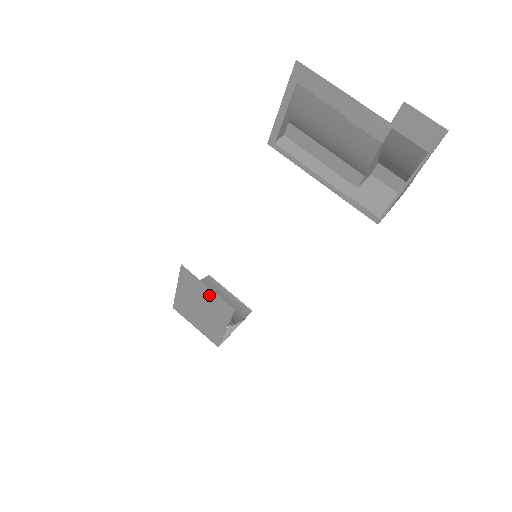
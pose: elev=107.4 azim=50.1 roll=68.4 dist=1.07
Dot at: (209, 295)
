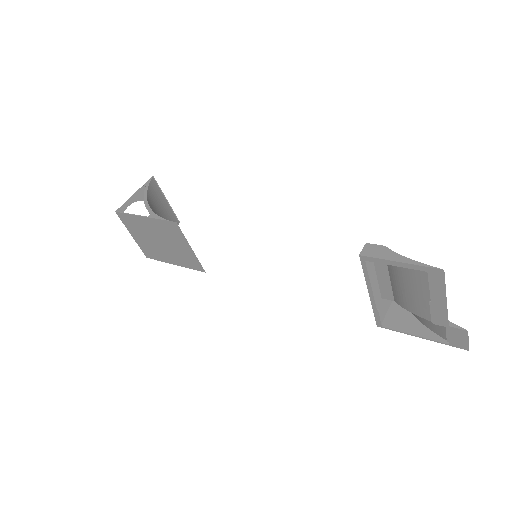
Dot at: (185, 250)
